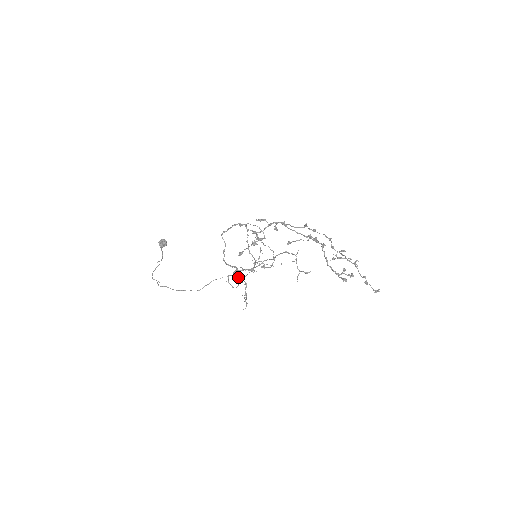
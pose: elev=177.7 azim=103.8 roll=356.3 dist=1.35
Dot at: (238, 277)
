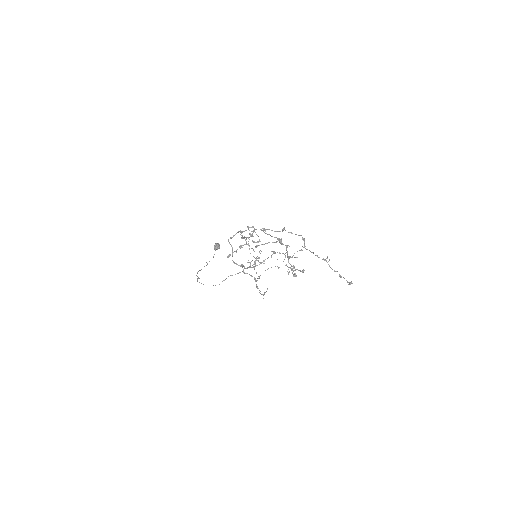
Dot at: (247, 273)
